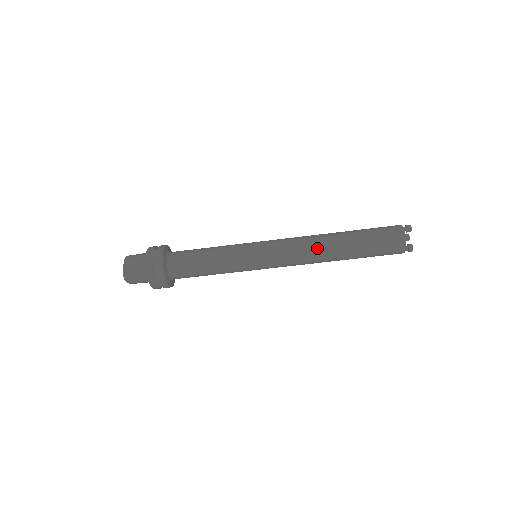
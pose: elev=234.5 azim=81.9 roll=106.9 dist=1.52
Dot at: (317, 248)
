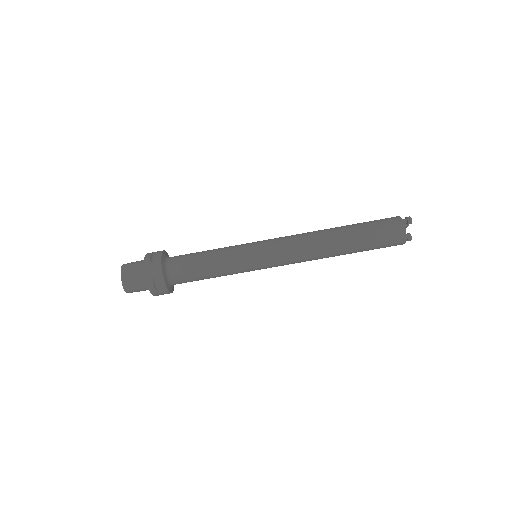
Dot at: (319, 251)
